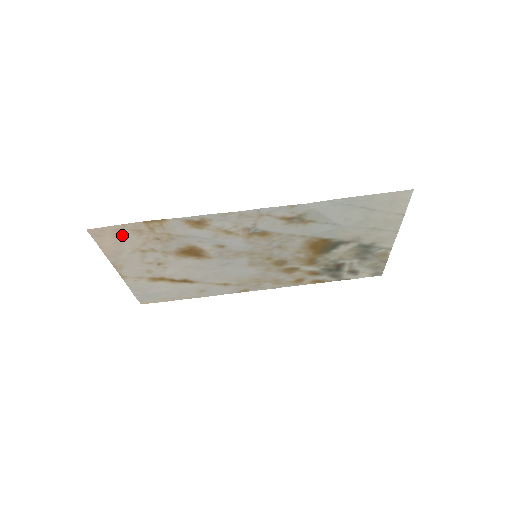
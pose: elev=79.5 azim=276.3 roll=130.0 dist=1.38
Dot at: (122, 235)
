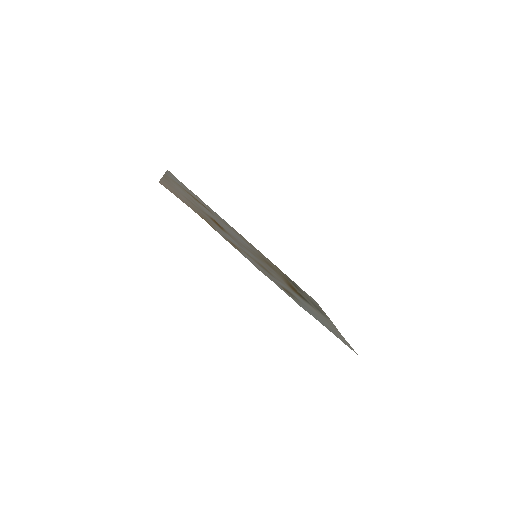
Dot at: (181, 197)
